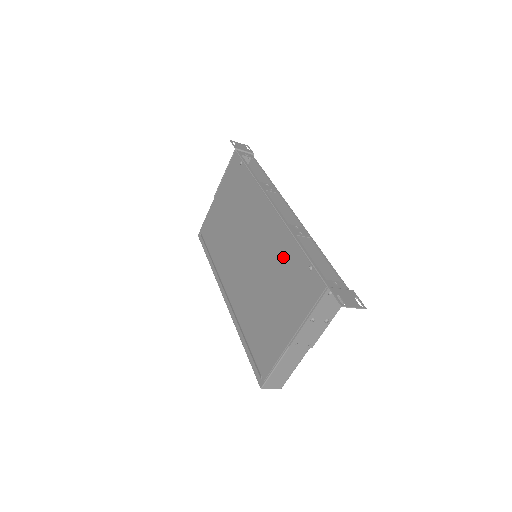
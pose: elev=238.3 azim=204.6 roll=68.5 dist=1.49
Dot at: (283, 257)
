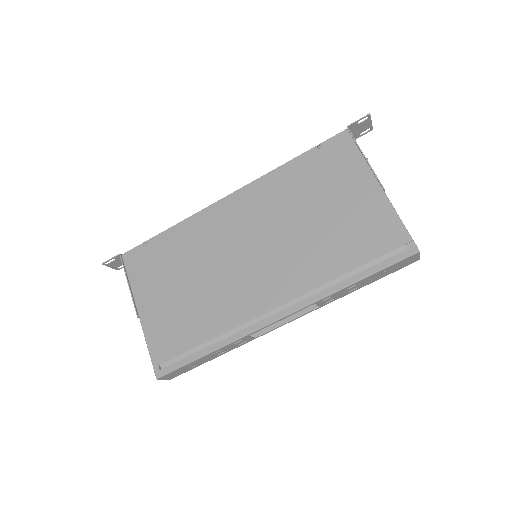
Dot at: (289, 184)
